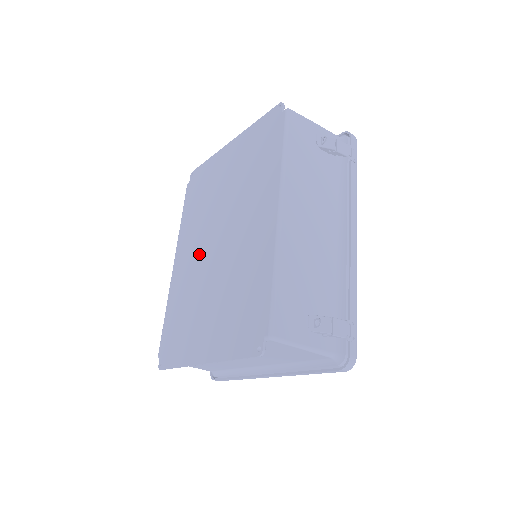
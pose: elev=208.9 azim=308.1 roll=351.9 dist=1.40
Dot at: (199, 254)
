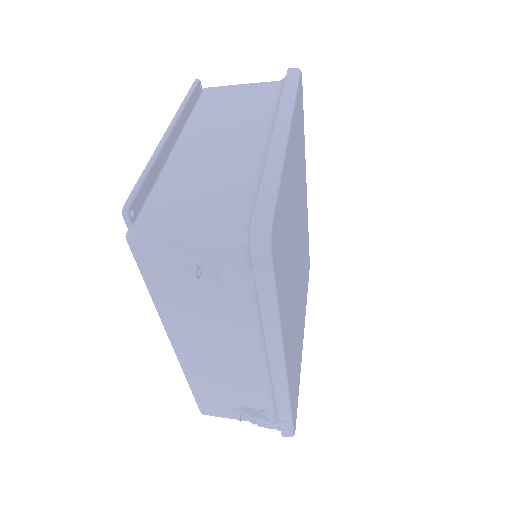
Dot at: occluded
